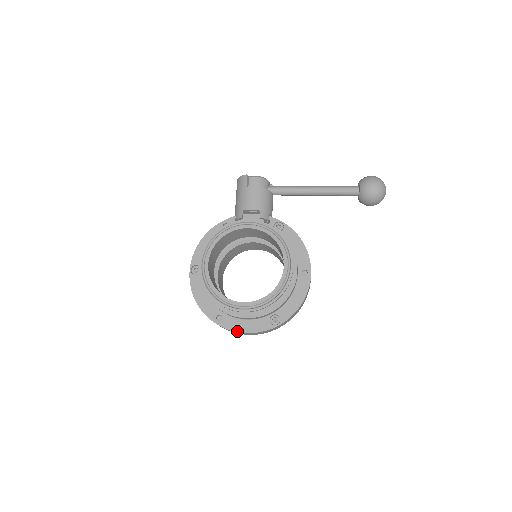
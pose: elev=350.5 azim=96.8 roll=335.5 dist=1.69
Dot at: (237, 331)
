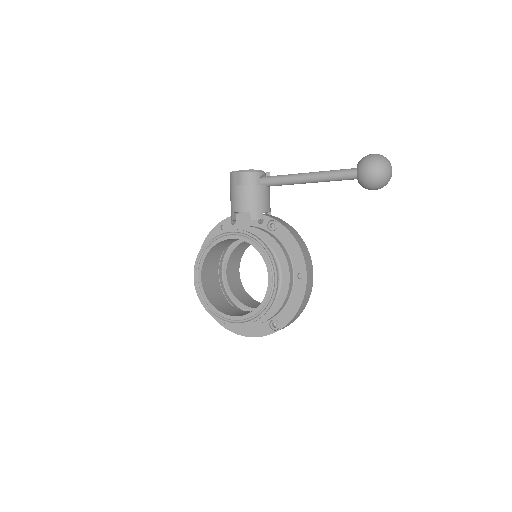
Dot at: (241, 335)
